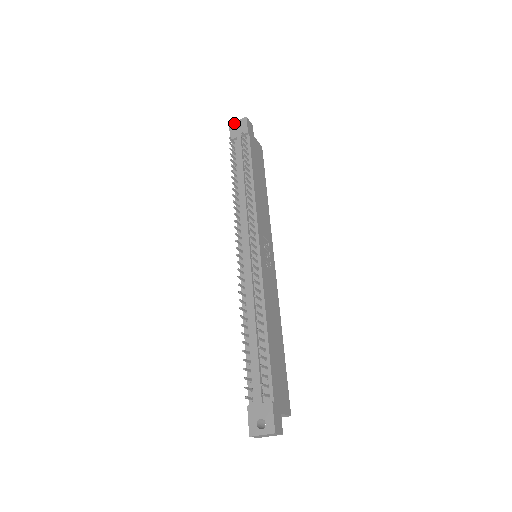
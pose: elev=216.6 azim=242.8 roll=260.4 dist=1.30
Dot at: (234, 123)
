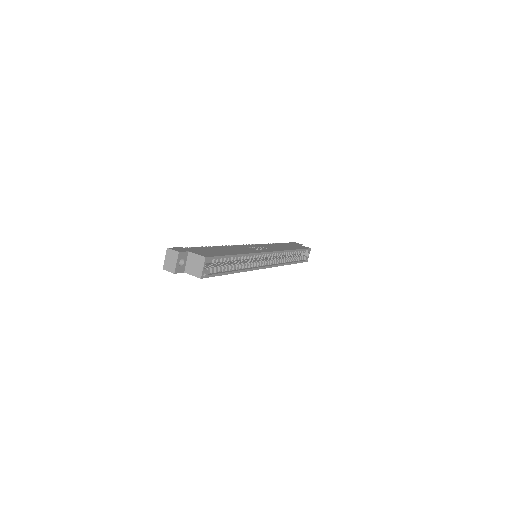
Dot at: occluded
